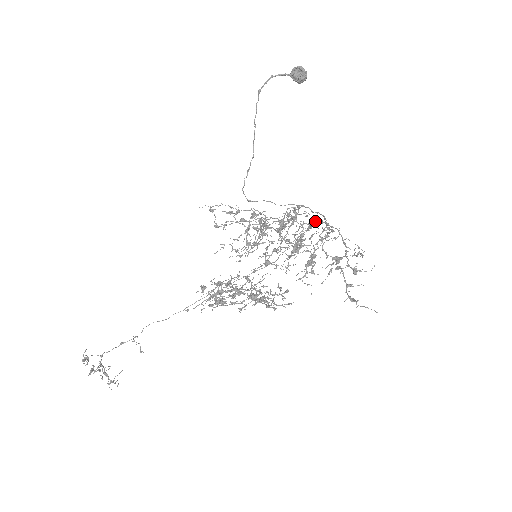
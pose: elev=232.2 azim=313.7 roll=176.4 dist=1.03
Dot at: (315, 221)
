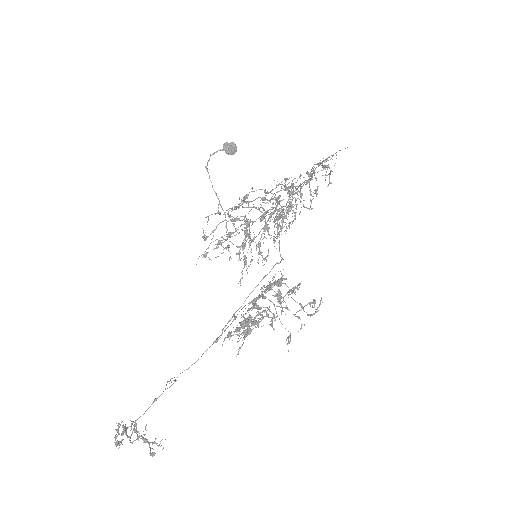
Dot at: (289, 202)
